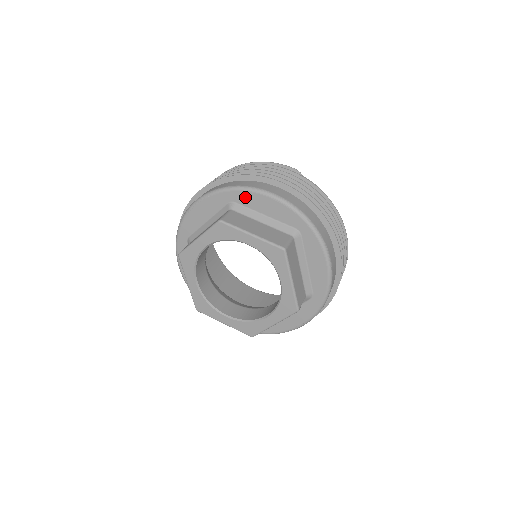
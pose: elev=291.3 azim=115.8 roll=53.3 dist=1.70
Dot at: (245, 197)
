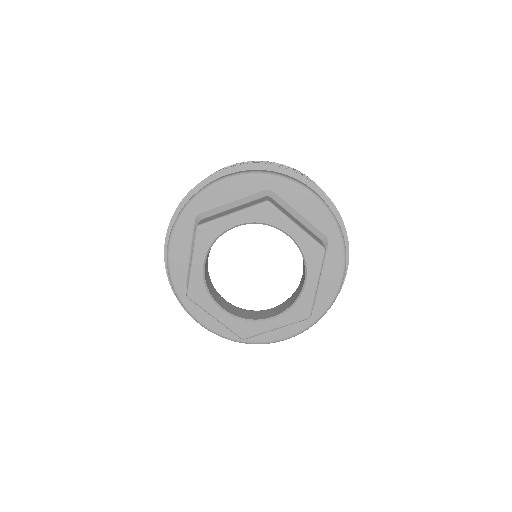
Dot at: (287, 188)
